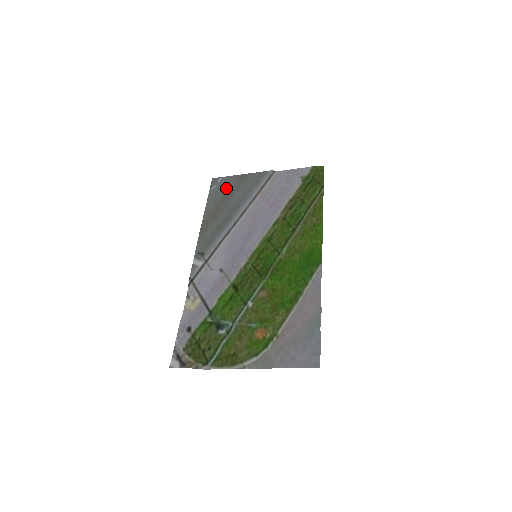
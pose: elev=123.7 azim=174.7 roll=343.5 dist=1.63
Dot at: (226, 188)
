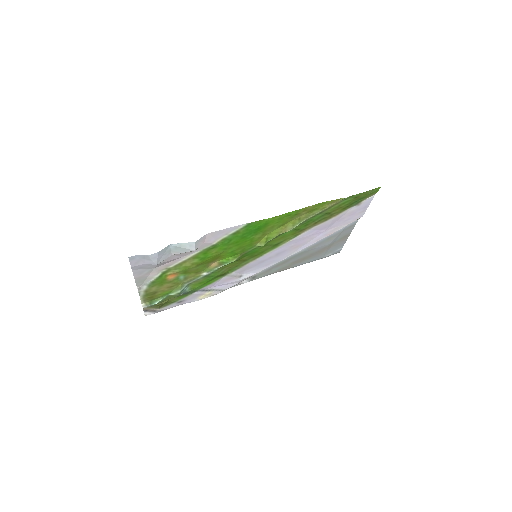
Dot at: (330, 249)
